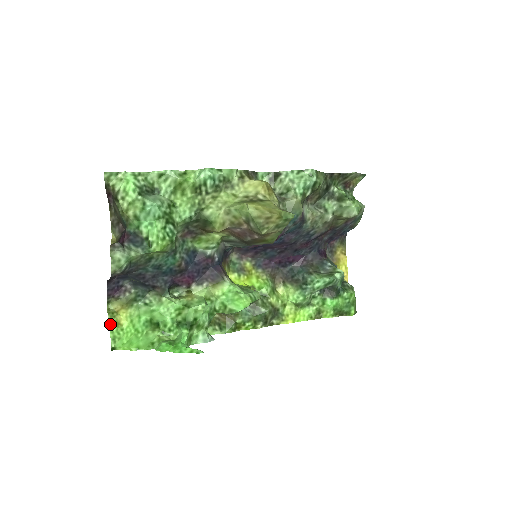
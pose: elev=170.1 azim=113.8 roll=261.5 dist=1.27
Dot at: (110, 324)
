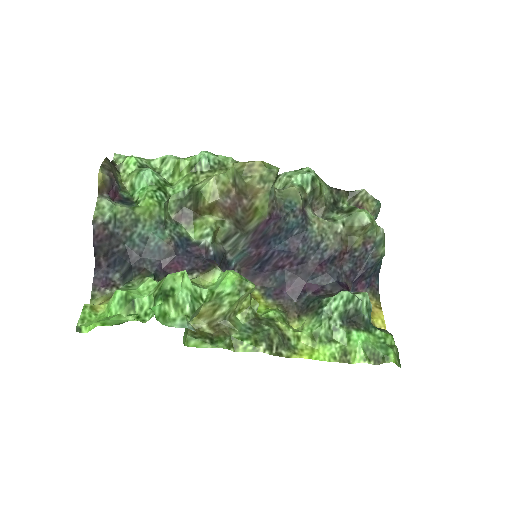
Dot at: (85, 306)
